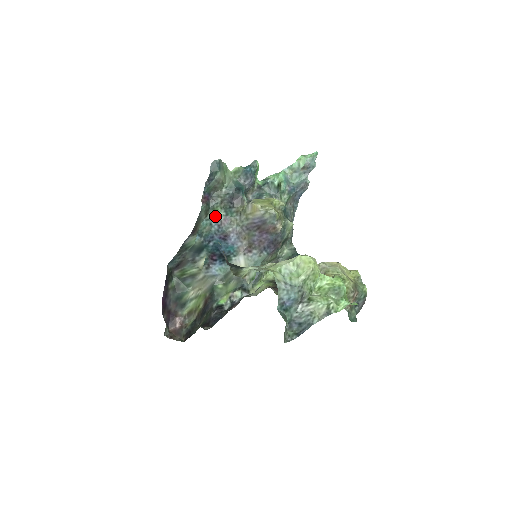
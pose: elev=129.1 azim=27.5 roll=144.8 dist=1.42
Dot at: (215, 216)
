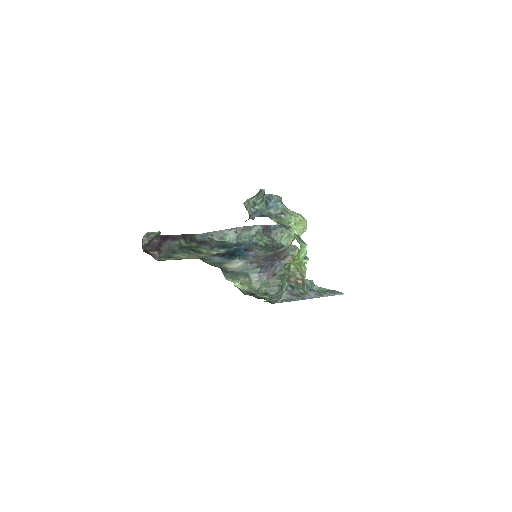
Dot at: (258, 241)
